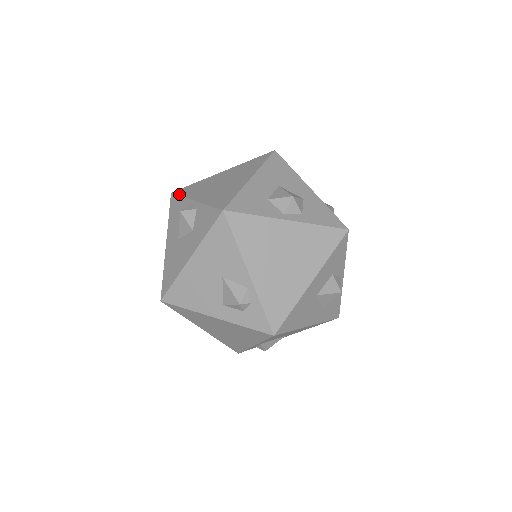
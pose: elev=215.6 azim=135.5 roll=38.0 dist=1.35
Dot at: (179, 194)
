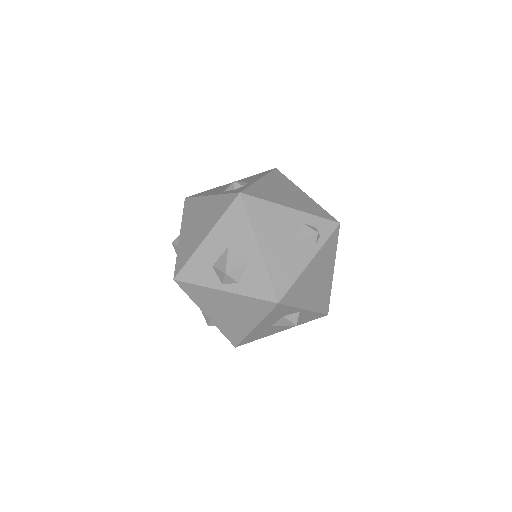
Dot at: (183, 209)
